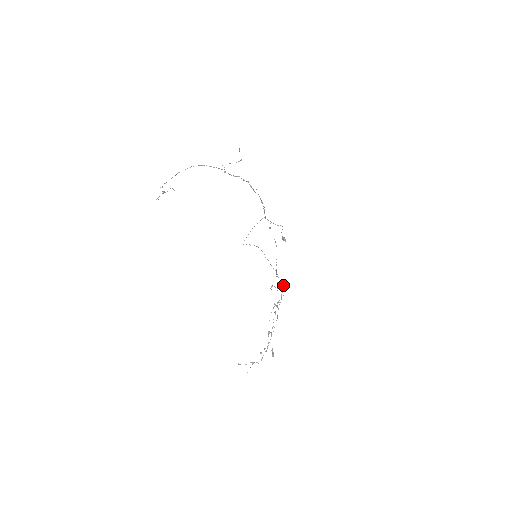
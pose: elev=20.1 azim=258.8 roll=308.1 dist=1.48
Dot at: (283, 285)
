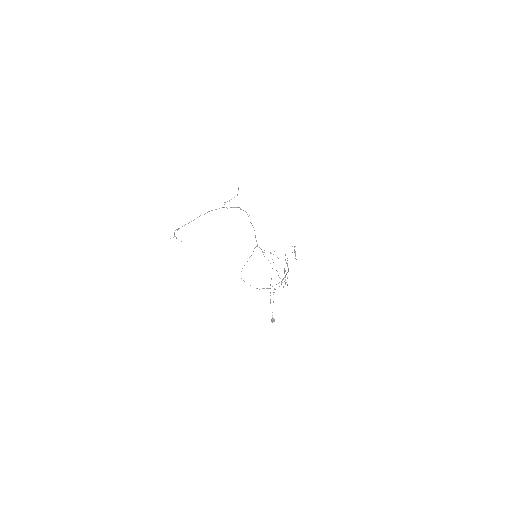
Dot at: (285, 275)
